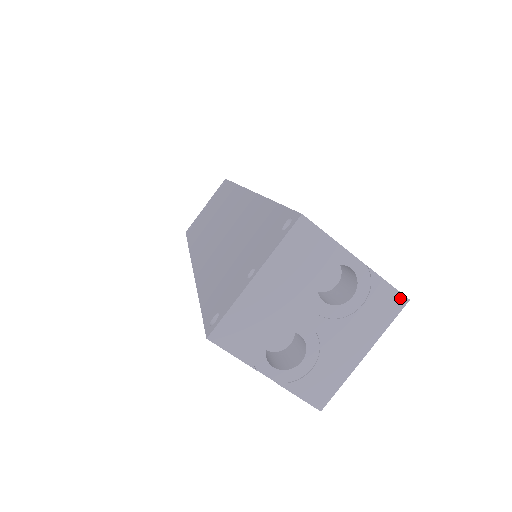
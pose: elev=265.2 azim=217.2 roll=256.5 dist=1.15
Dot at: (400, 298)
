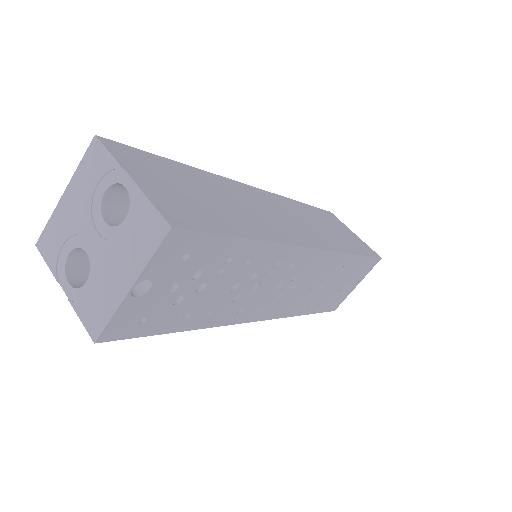
Dot at: (163, 224)
